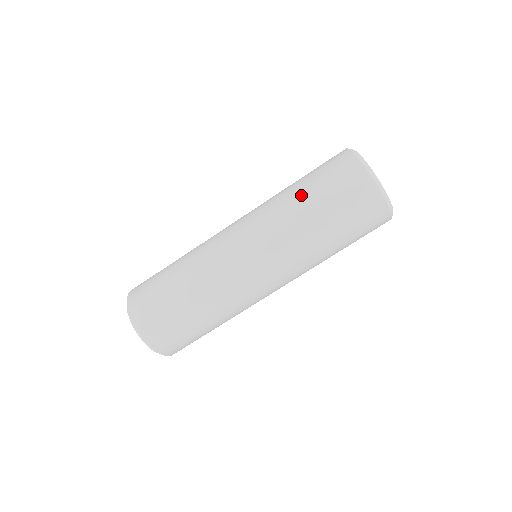
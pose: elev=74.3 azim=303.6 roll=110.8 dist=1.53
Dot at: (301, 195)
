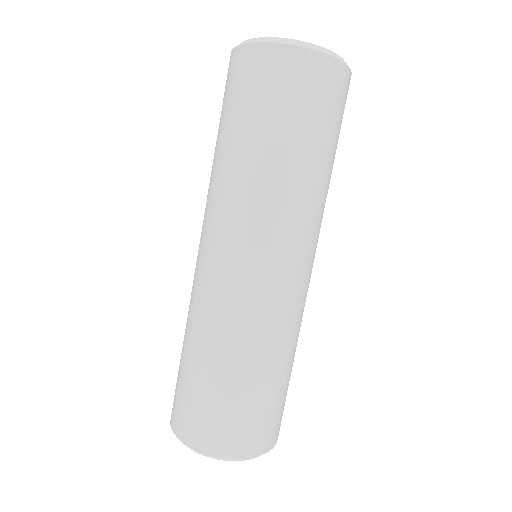
Dot at: (240, 144)
